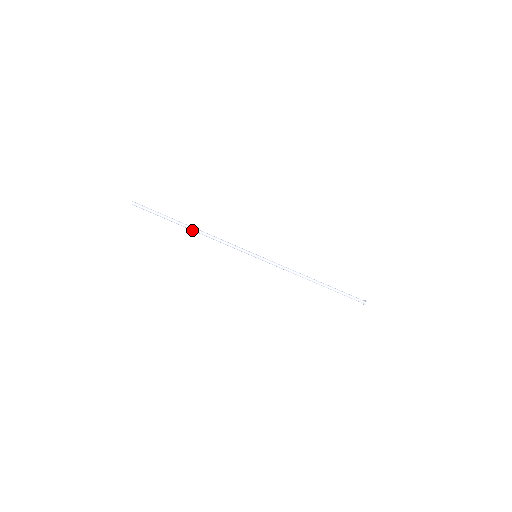
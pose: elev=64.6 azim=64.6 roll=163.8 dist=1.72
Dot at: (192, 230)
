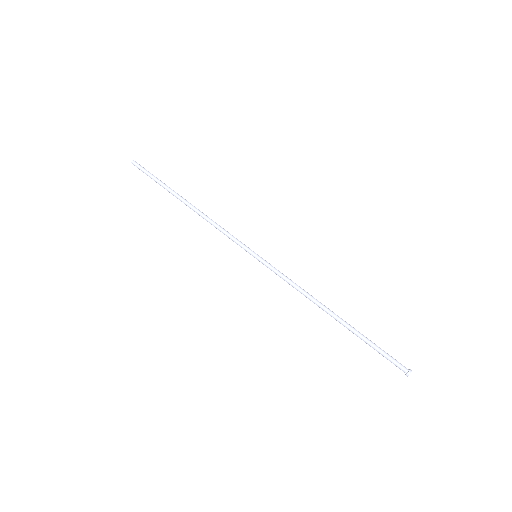
Dot at: (186, 205)
